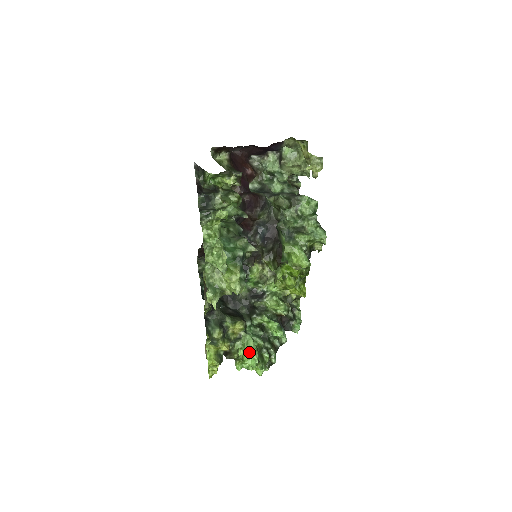
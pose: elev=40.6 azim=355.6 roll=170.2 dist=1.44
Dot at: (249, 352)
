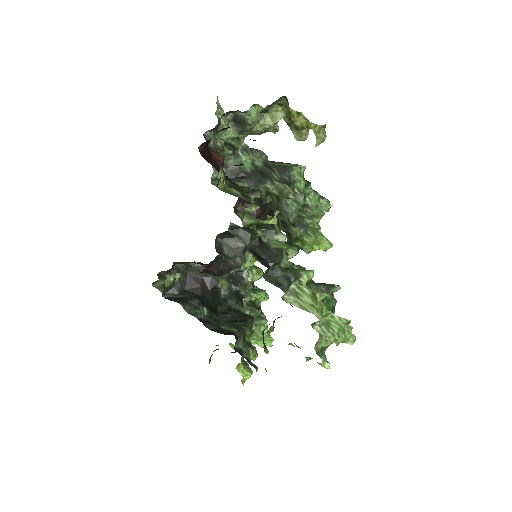
Dot at: occluded
